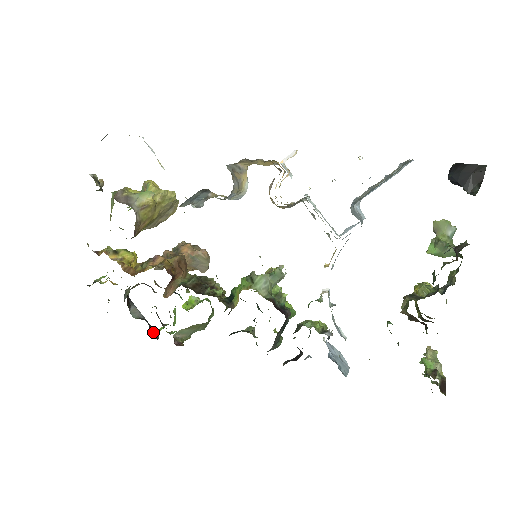
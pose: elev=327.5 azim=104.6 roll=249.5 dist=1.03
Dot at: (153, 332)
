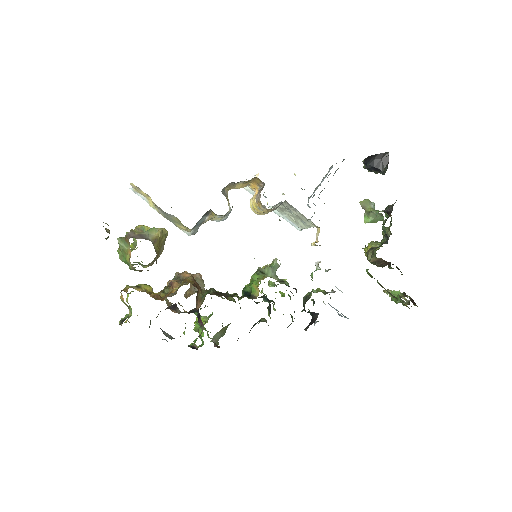
Dot at: (190, 346)
